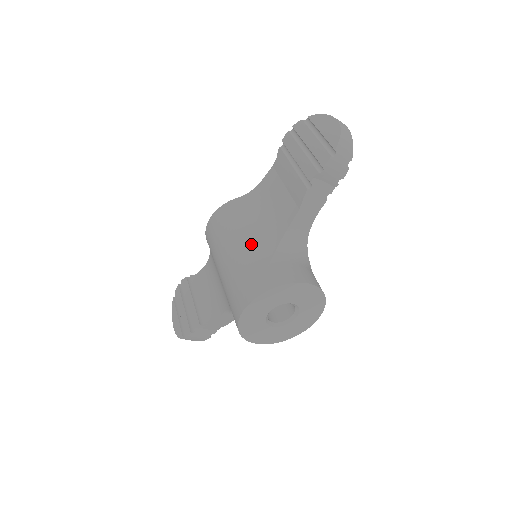
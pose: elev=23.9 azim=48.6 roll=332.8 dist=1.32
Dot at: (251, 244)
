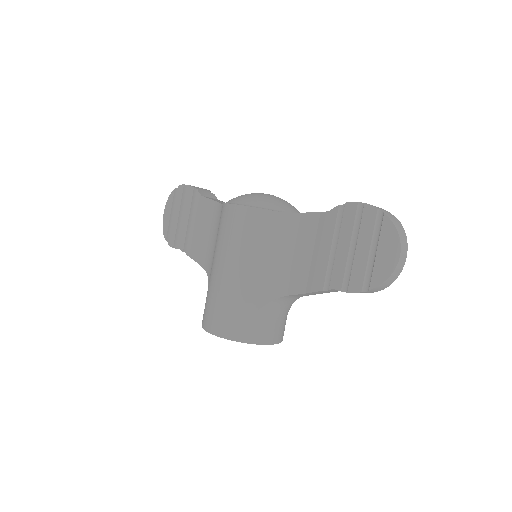
Dot at: (249, 282)
